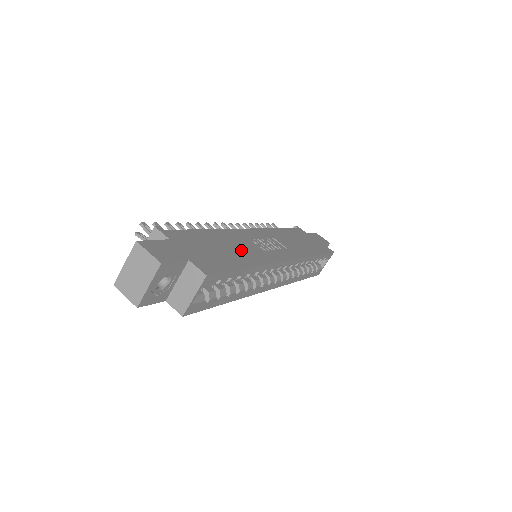
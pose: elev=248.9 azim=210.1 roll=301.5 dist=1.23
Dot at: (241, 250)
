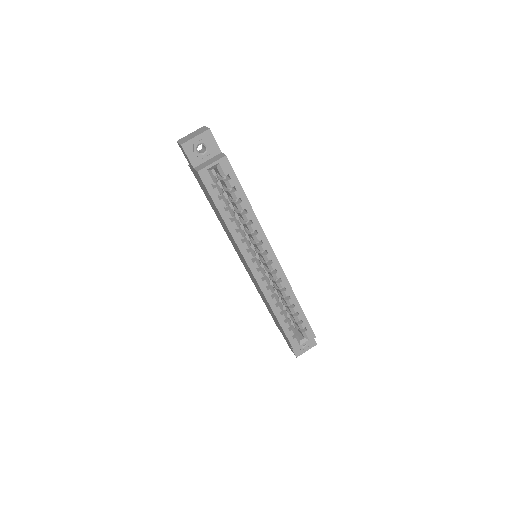
Dot at: occluded
